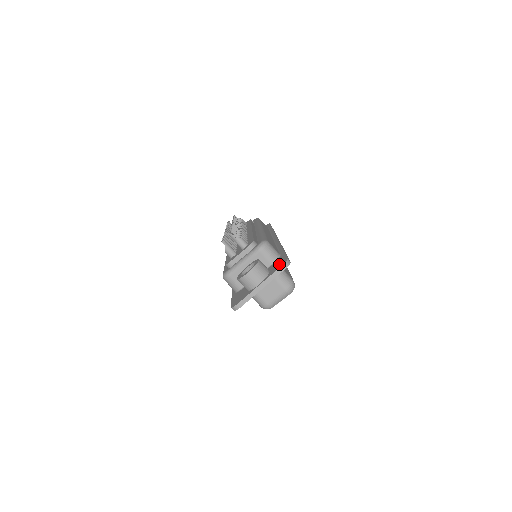
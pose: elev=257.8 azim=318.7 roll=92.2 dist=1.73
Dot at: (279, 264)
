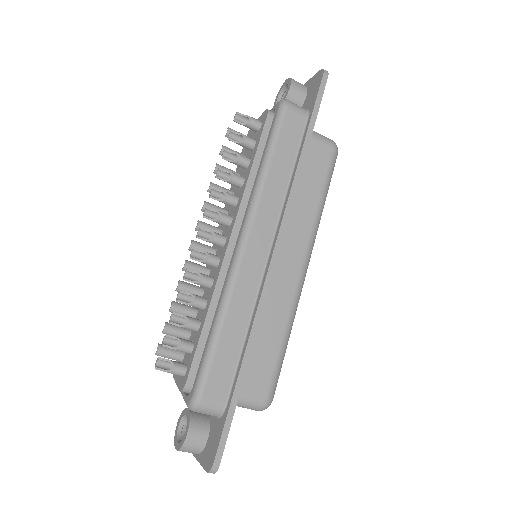
Dot at: (209, 454)
